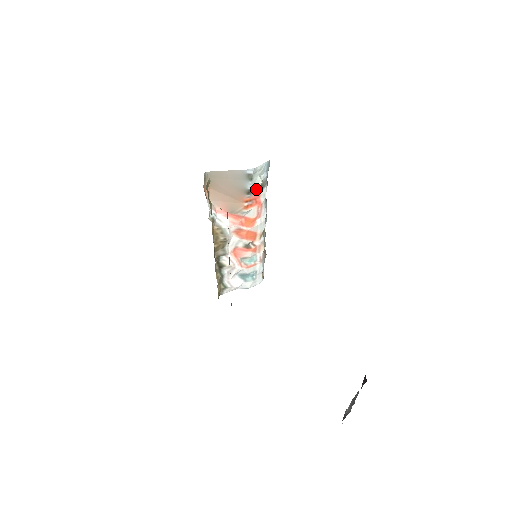
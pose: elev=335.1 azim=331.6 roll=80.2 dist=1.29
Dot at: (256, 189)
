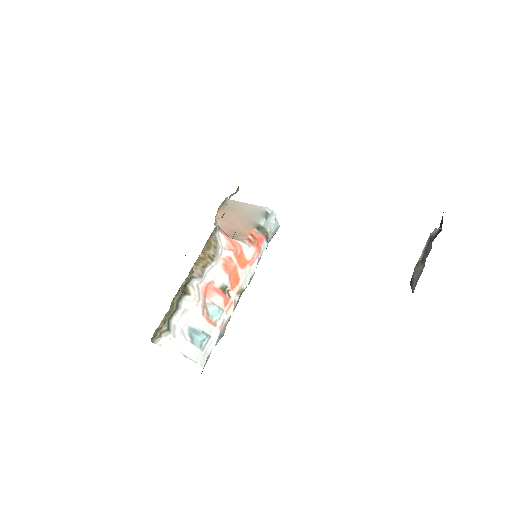
Dot at: (264, 232)
